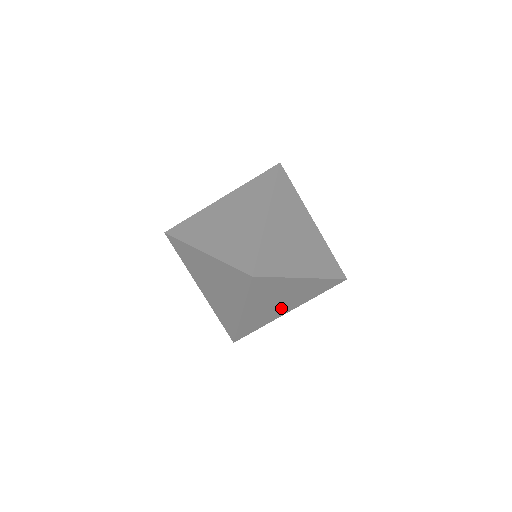
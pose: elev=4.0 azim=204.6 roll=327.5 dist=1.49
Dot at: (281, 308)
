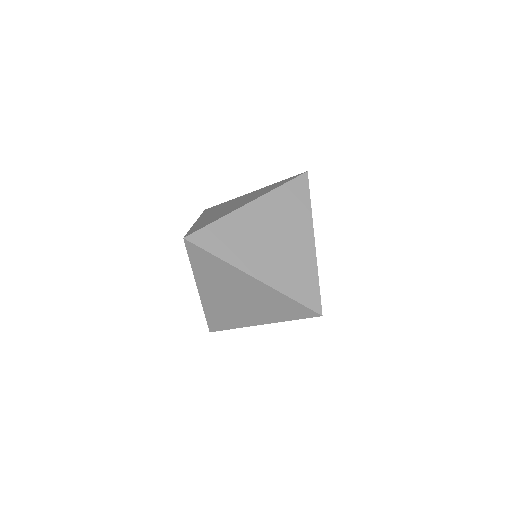
Dot at: occluded
